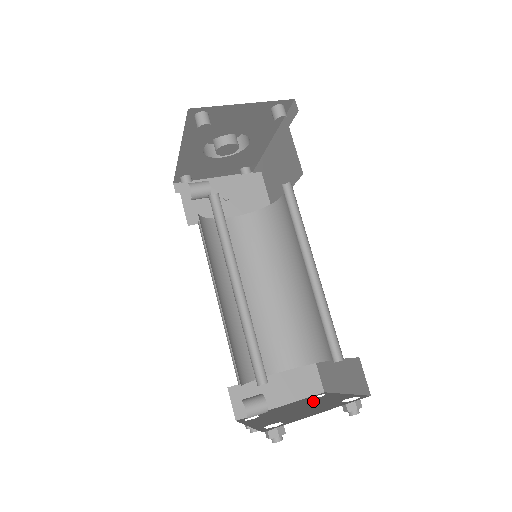
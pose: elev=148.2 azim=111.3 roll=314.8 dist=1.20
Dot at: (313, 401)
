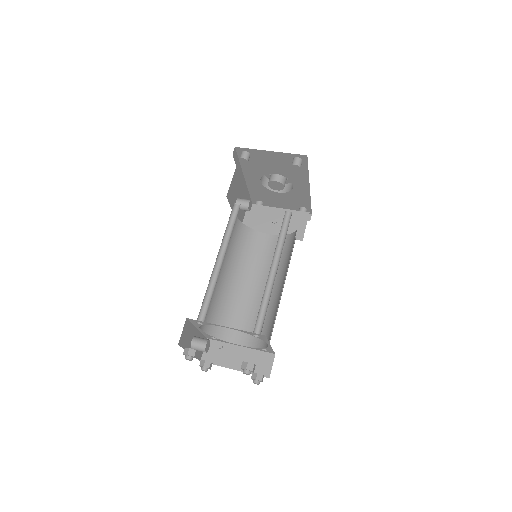
Dot at: occluded
